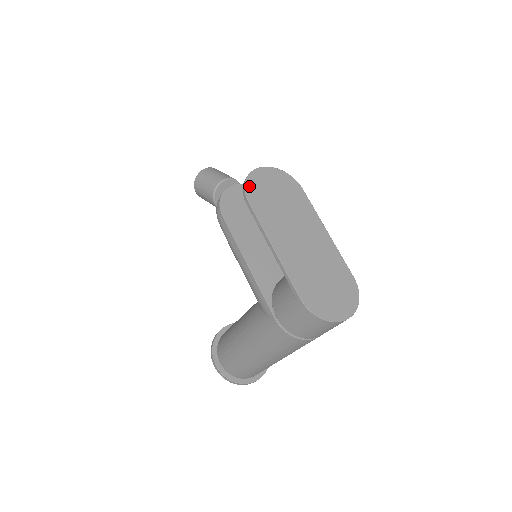
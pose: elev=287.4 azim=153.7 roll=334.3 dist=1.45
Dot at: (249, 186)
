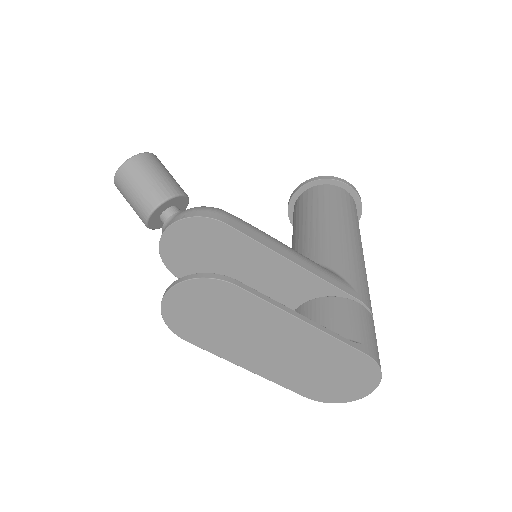
Dot at: (174, 326)
